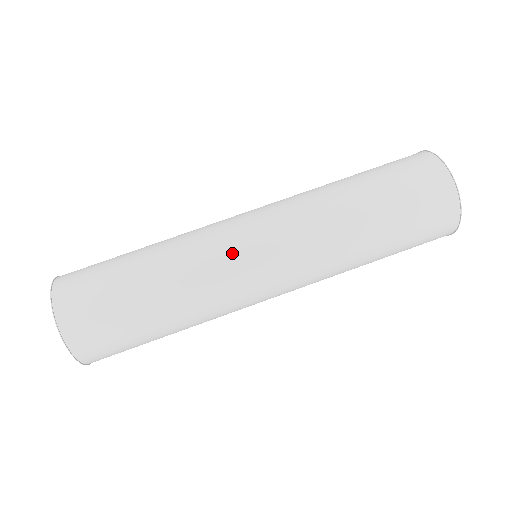
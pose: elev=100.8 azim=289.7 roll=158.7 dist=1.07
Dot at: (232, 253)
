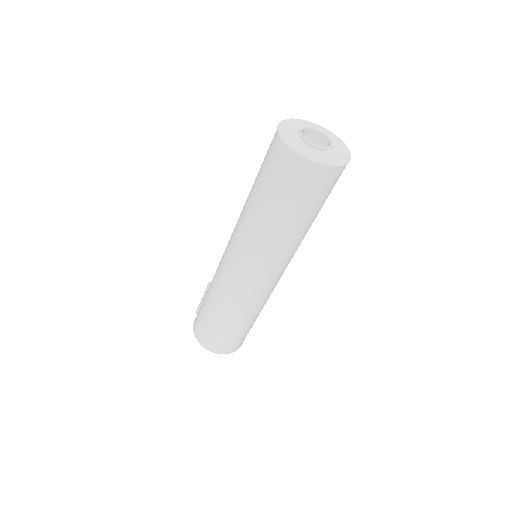
Dot at: (262, 291)
